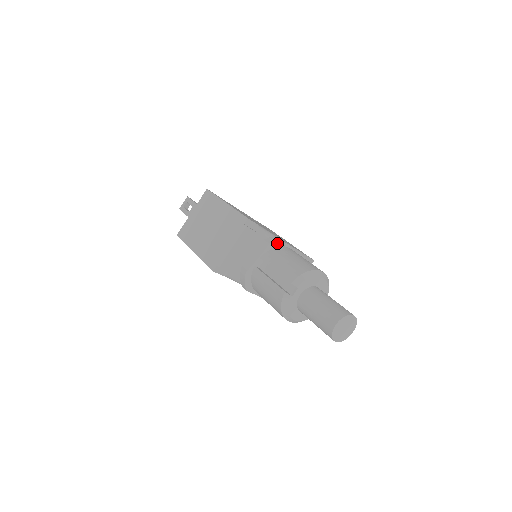
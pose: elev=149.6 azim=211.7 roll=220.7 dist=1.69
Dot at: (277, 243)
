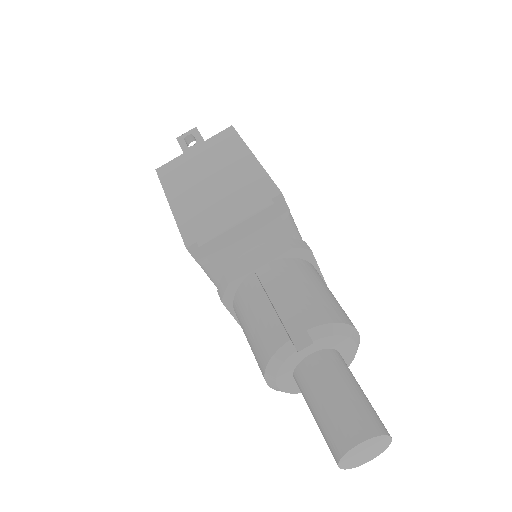
Dot at: (304, 253)
